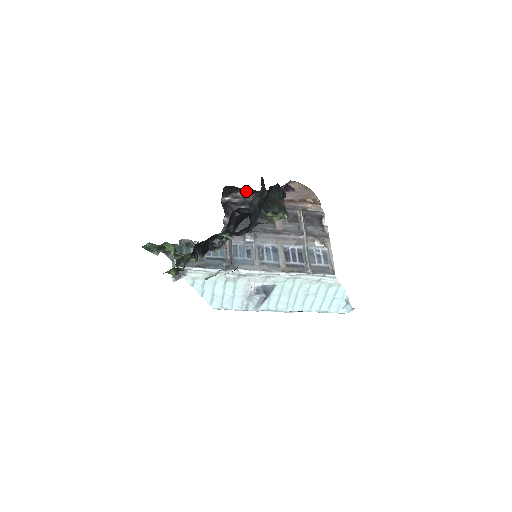
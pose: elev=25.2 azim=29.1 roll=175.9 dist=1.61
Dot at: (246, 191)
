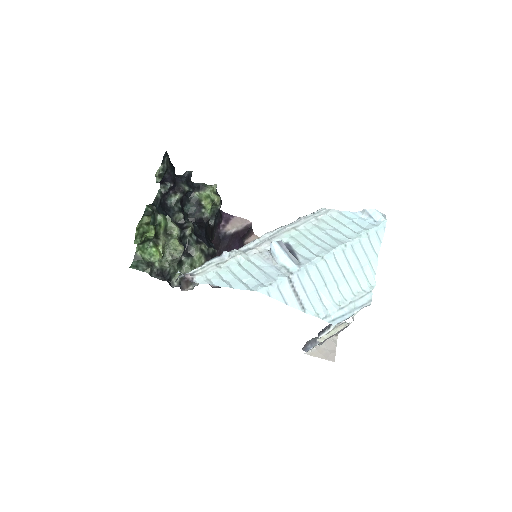
Dot at: occluded
